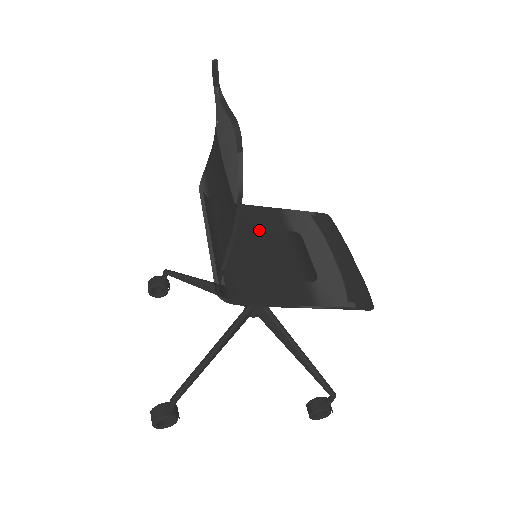
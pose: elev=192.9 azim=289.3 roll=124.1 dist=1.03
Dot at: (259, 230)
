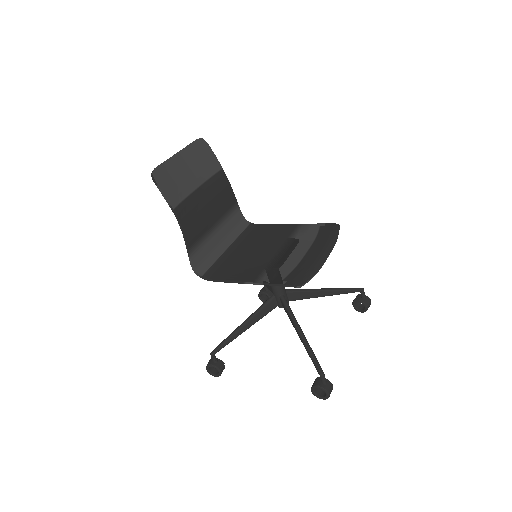
Dot at: (267, 239)
